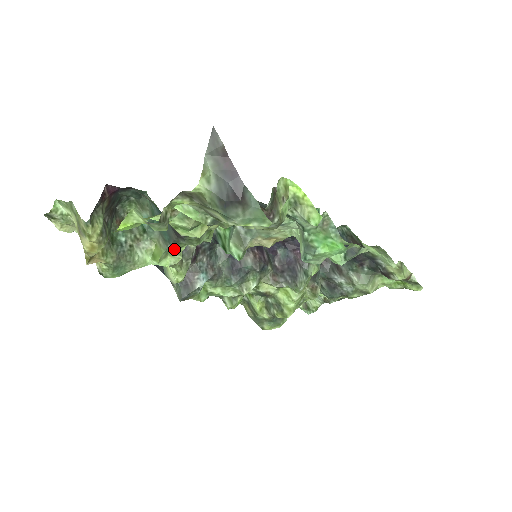
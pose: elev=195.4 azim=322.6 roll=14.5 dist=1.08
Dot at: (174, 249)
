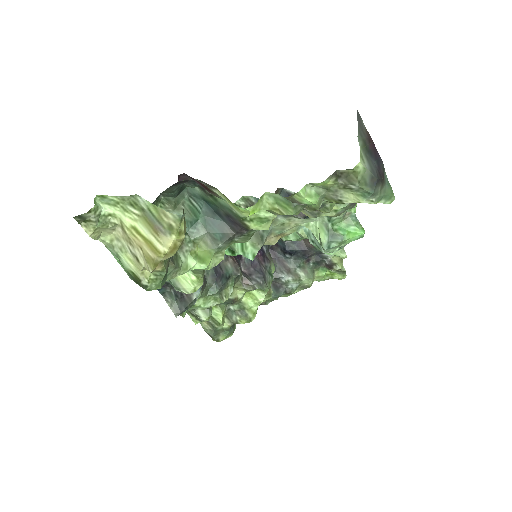
Dot at: (222, 249)
